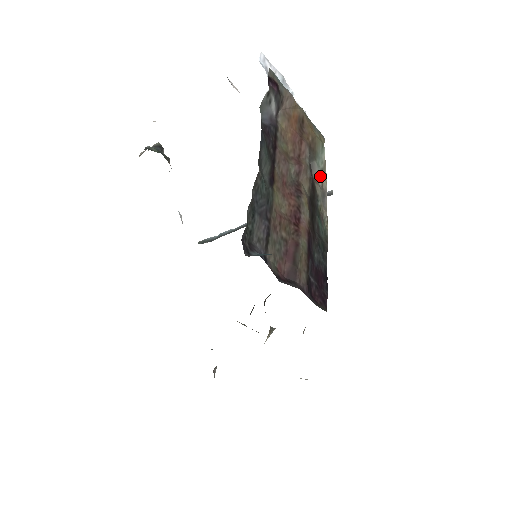
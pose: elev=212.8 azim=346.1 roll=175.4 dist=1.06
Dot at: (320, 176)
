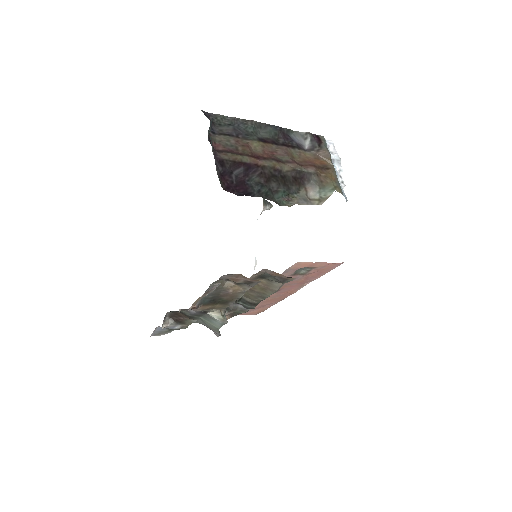
Dot at: (315, 197)
